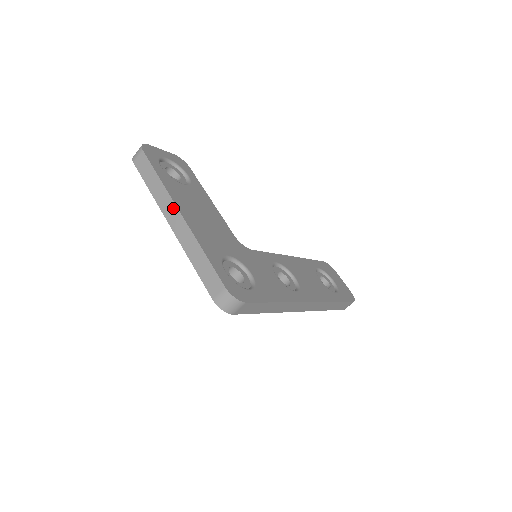
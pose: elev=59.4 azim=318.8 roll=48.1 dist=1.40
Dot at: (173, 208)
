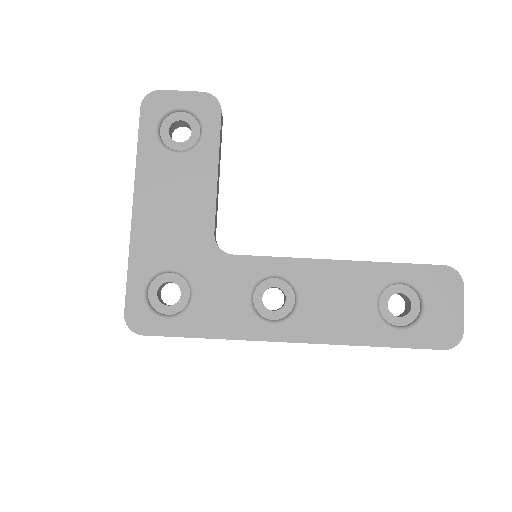
Dot at: (134, 197)
